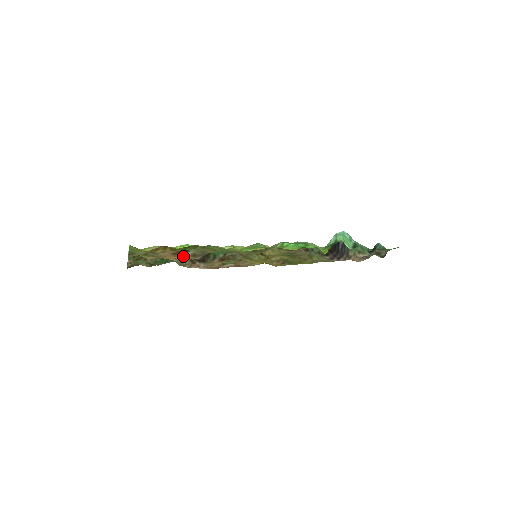
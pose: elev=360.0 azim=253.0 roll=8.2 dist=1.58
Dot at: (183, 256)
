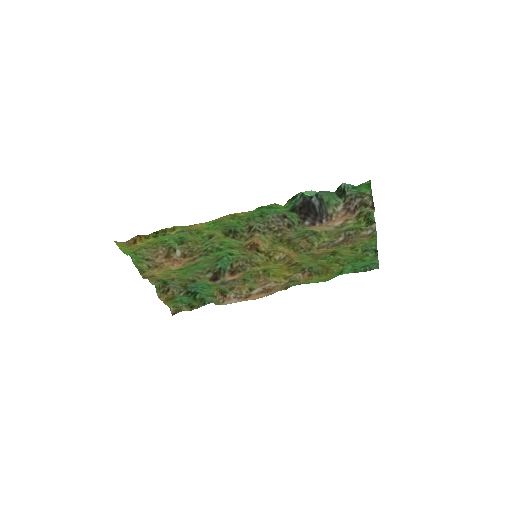
Dot at: (176, 259)
